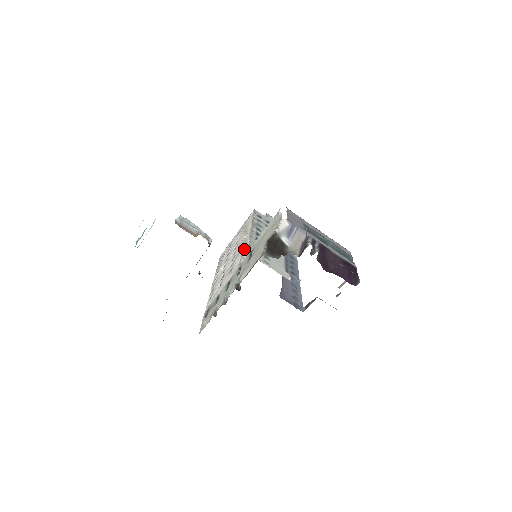
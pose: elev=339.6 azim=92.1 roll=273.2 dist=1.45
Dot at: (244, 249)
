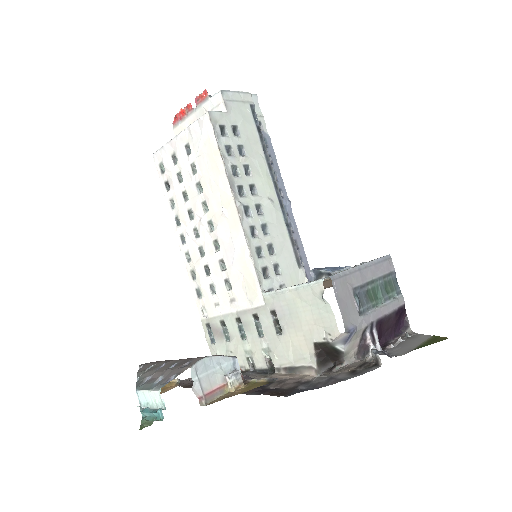
Dot at: (245, 269)
